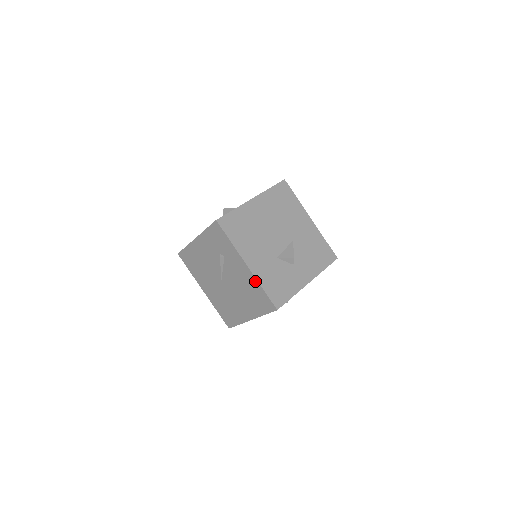
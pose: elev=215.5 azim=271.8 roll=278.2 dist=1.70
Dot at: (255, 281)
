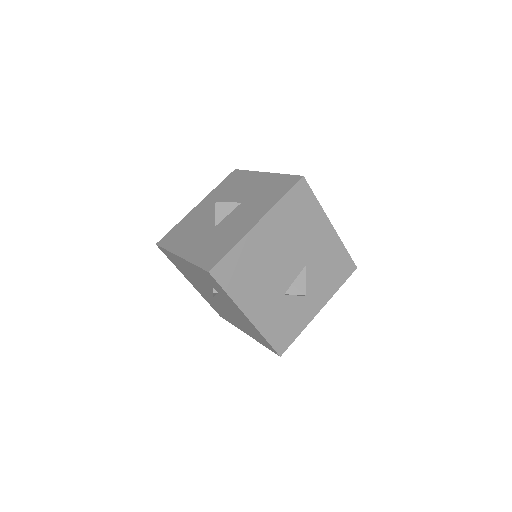
Dot at: (256, 330)
